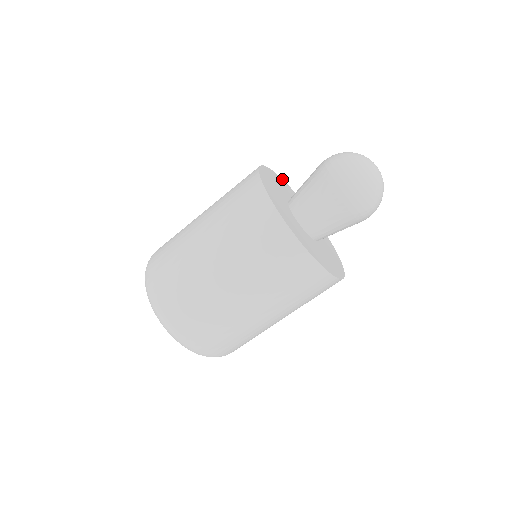
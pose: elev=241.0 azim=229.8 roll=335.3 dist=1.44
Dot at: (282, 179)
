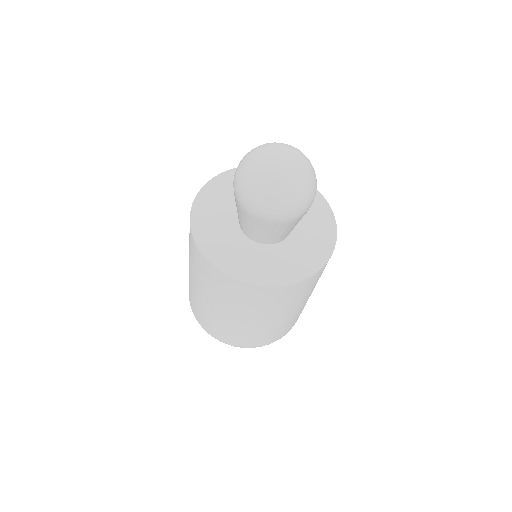
Dot at: (195, 199)
